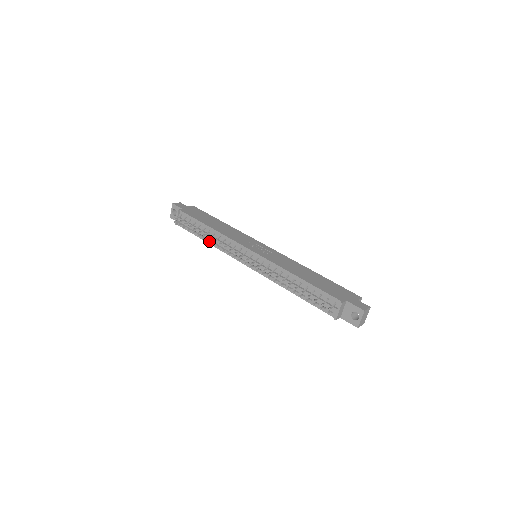
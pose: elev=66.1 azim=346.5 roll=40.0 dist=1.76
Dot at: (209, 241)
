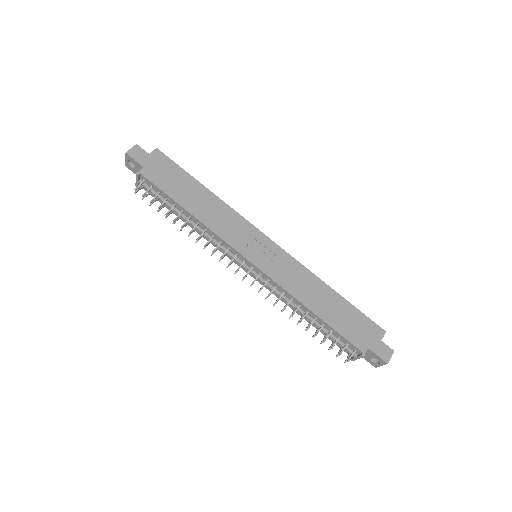
Dot at: (190, 225)
